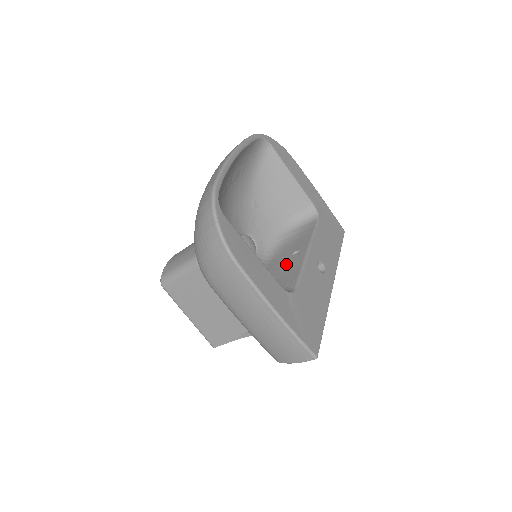
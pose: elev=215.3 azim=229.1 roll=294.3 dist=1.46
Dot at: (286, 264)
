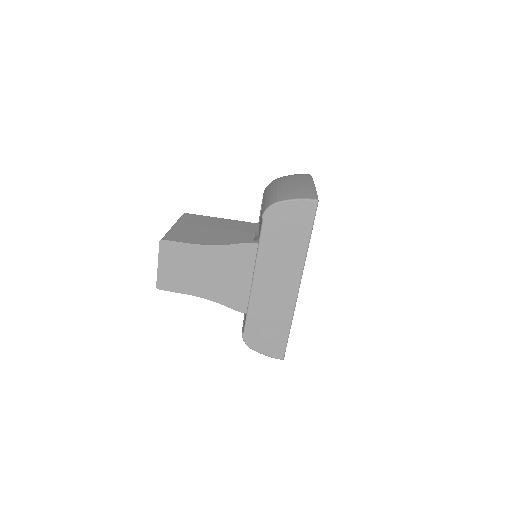
Dot at: occluded
